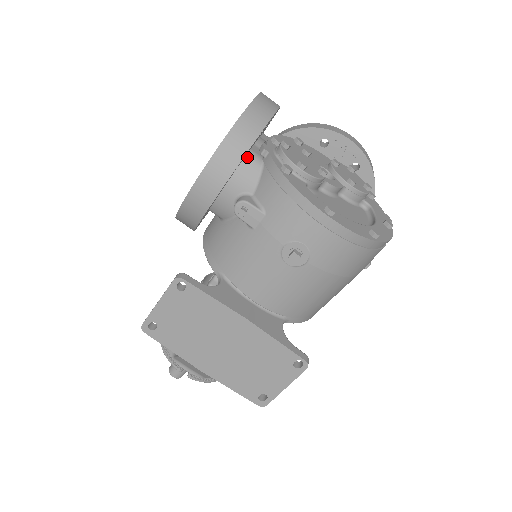
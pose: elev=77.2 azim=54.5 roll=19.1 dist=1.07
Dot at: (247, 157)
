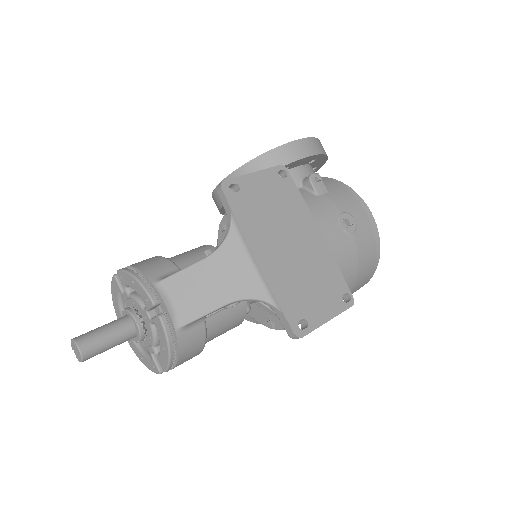
Dot at: occluded
